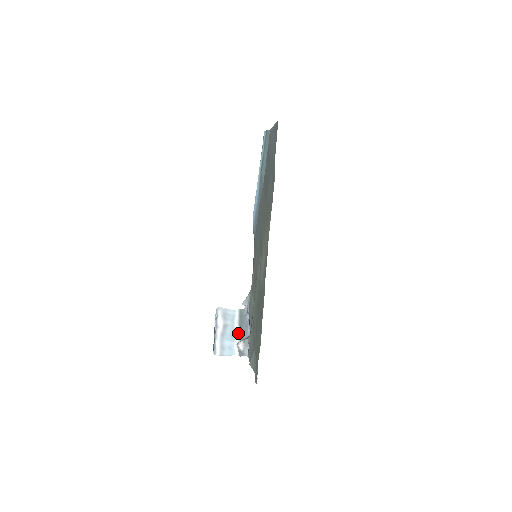
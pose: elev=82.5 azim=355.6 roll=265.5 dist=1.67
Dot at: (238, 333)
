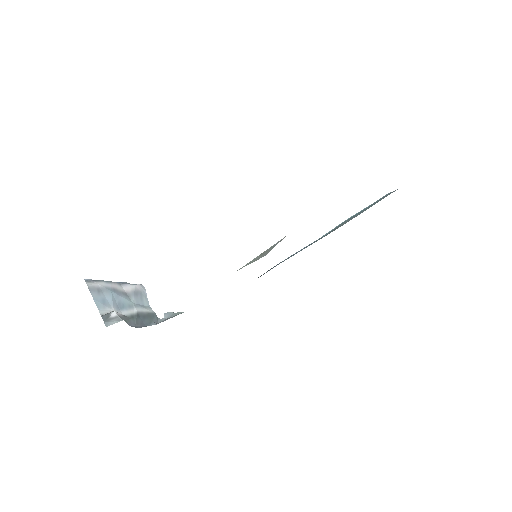
Dot at: (128, 313)
